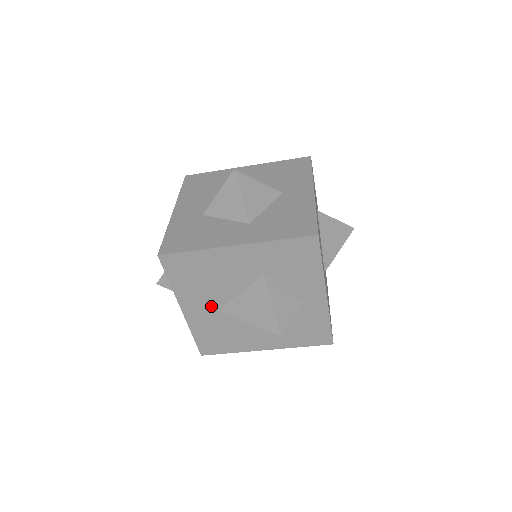
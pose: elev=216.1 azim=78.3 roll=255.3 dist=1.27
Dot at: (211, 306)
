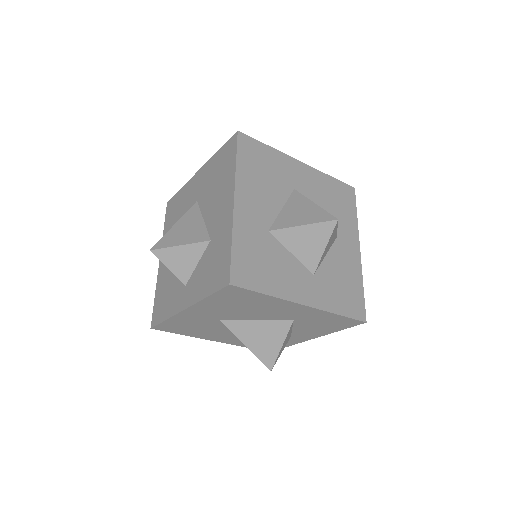
Dot at: (217, 316)
